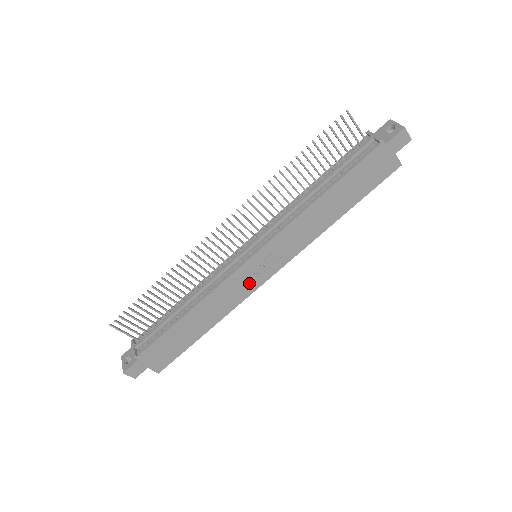
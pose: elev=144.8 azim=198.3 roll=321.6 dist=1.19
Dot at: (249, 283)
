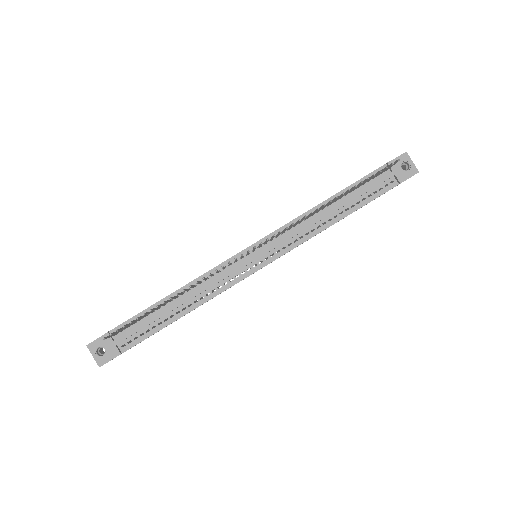
Dot at: occluded
